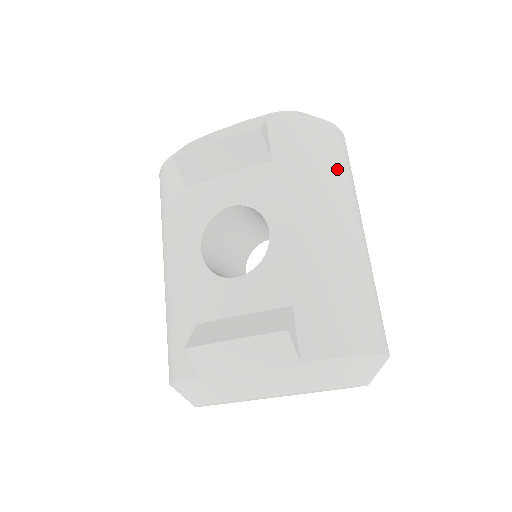
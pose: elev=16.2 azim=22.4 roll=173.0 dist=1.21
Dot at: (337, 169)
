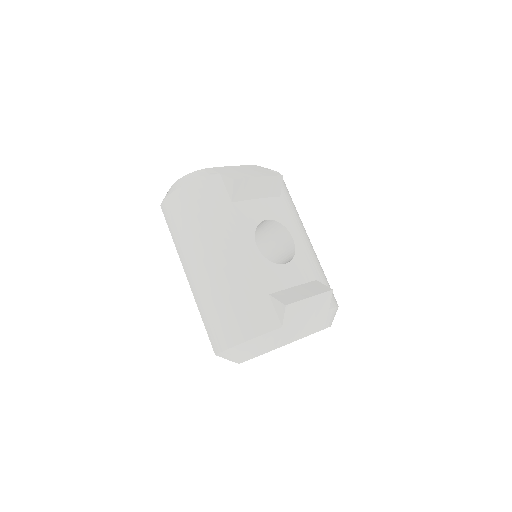
Dot at: occluded
